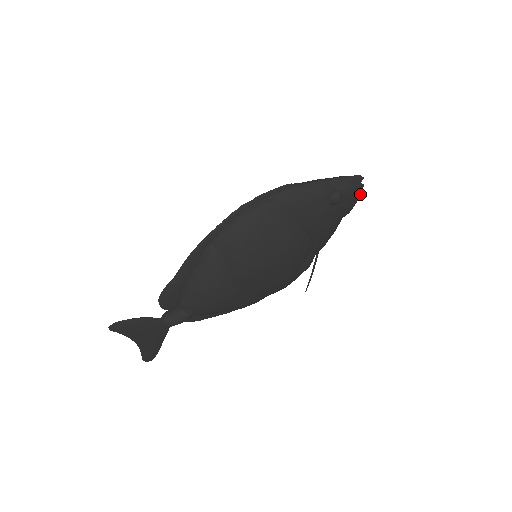
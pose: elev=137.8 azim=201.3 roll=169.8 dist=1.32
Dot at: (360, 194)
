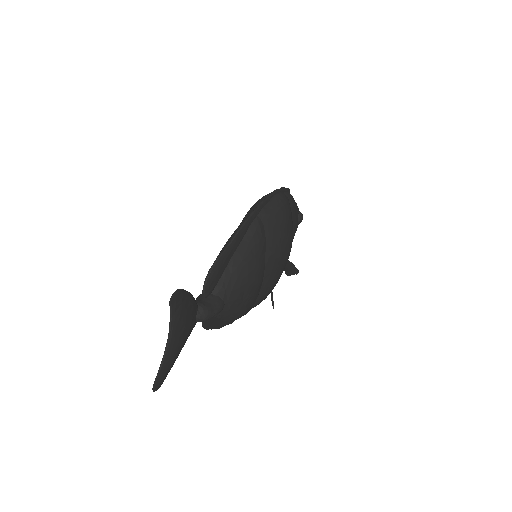
Dot at: occluded
